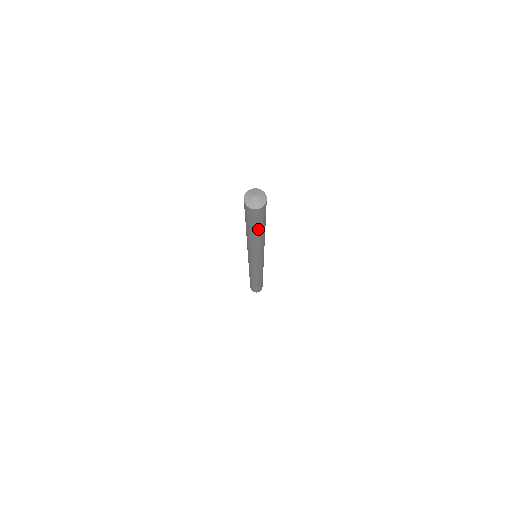
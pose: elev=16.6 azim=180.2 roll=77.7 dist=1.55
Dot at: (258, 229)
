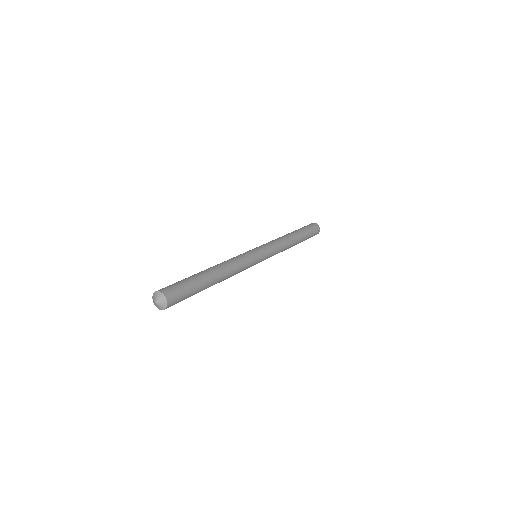
Dot at: (200, 290)
